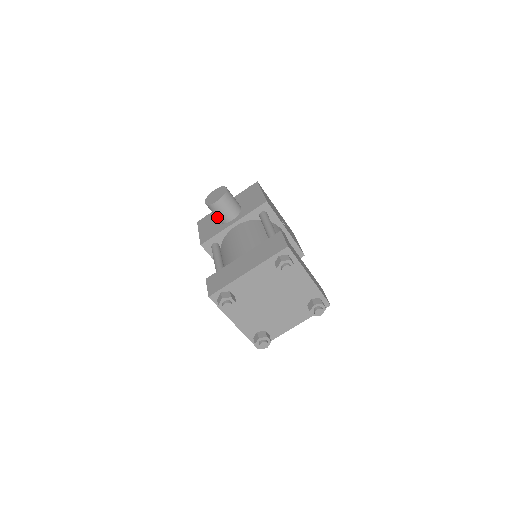
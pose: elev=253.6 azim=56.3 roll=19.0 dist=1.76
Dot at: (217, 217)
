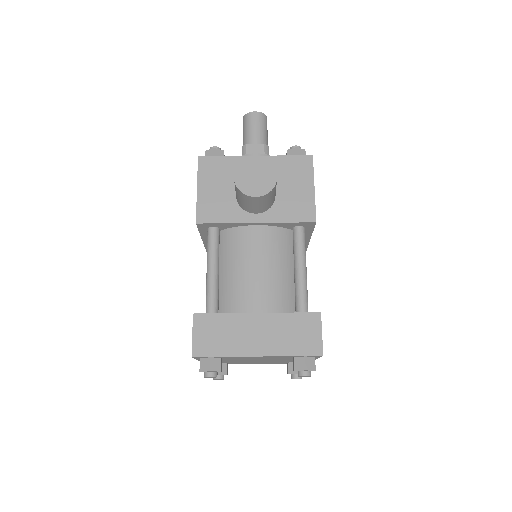
Dot at: (238, 199)
